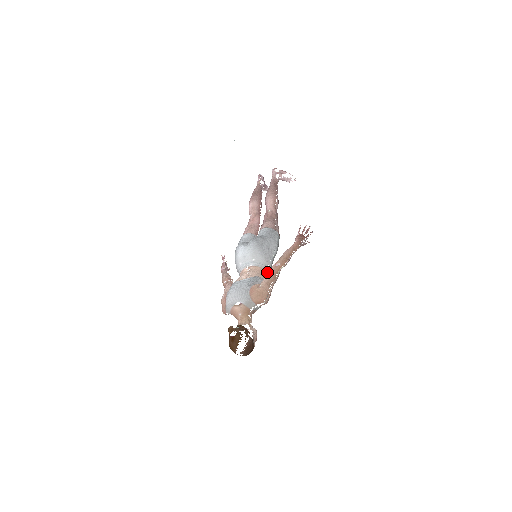
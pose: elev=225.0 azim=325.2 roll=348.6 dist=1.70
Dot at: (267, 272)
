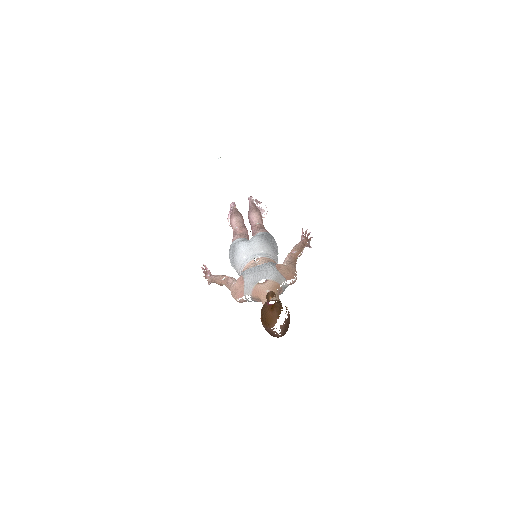
Dot at: occluded
